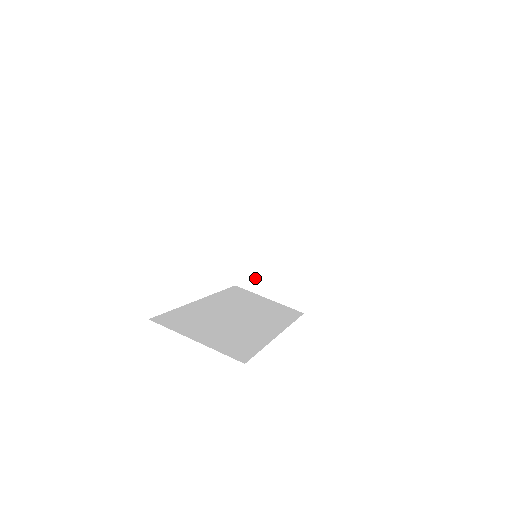
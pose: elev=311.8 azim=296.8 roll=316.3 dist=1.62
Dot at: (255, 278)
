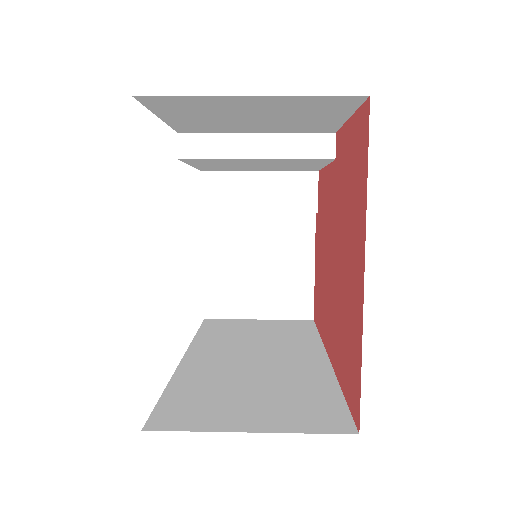
Dot at: (230, 298)
